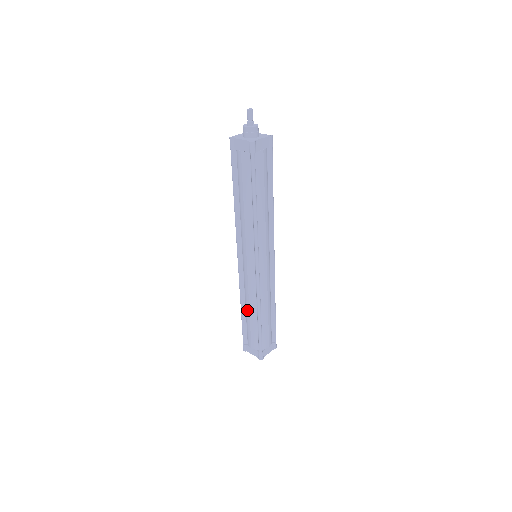
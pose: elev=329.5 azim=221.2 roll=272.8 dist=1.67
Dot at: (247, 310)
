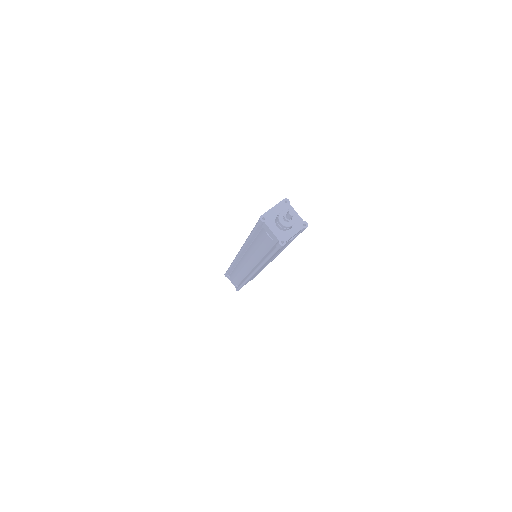
Dot at: (235, 272)
